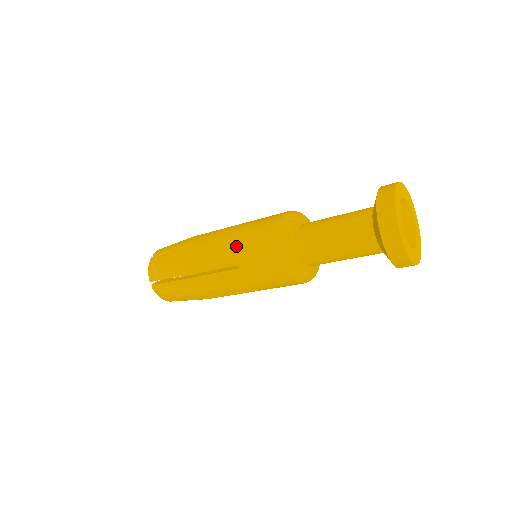
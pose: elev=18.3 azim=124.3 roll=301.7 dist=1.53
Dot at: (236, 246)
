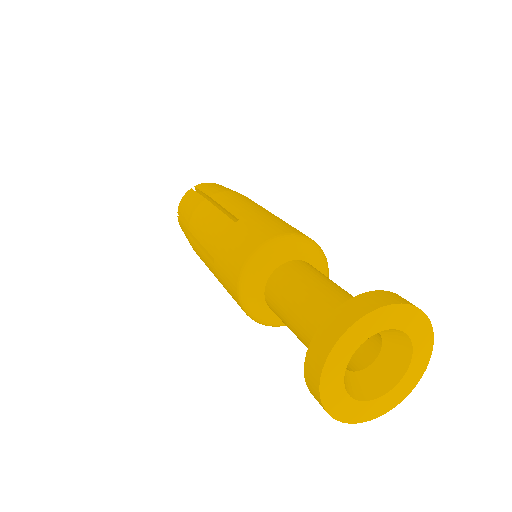
Dot at: (219, 281)
